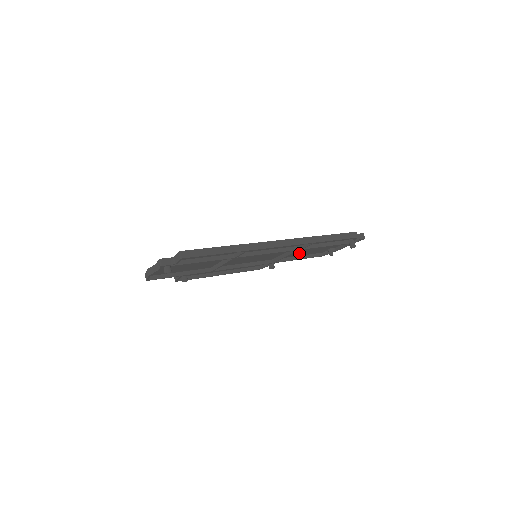
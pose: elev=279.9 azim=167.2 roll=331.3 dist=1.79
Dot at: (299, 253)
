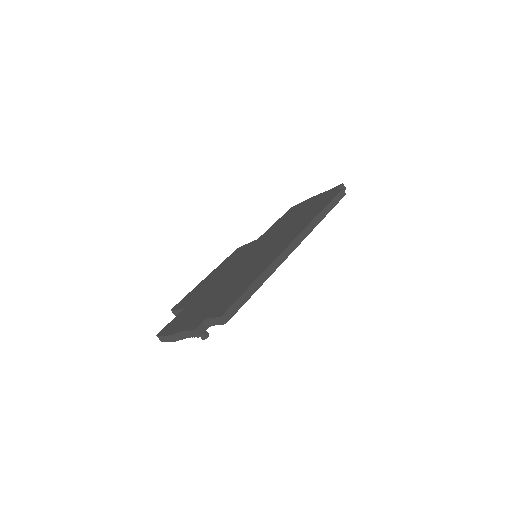
Dot at: occluded
